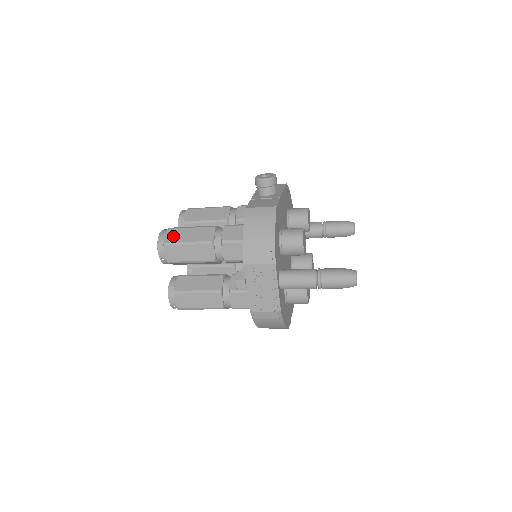
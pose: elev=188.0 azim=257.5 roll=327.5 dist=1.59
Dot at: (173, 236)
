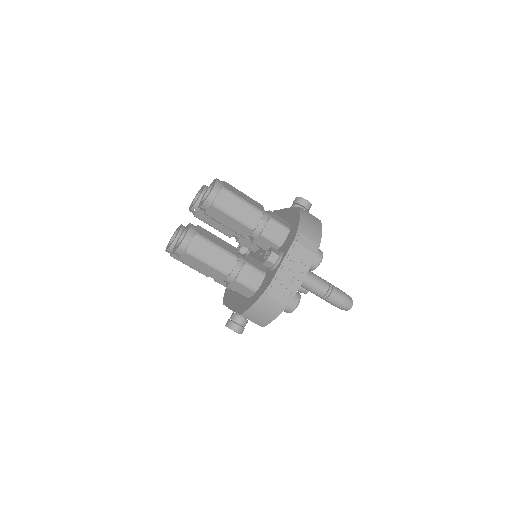
Dot at: (230, 188)
